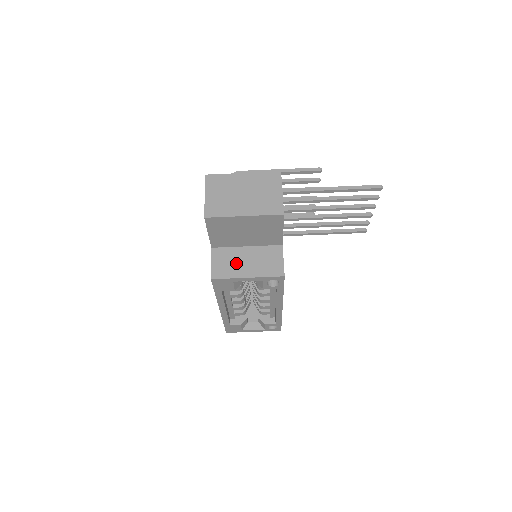
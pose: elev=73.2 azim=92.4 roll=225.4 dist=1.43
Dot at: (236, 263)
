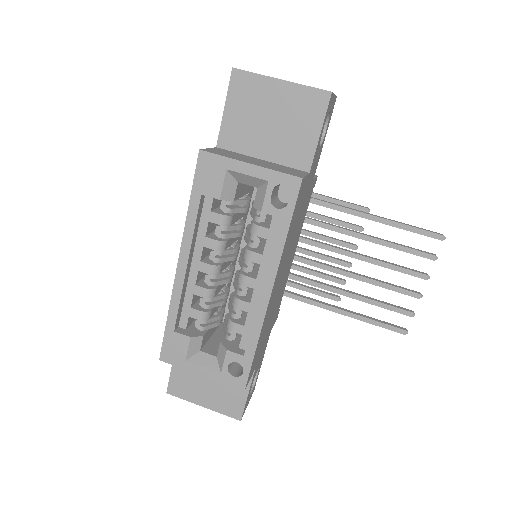
Dot at: (241, 157)
